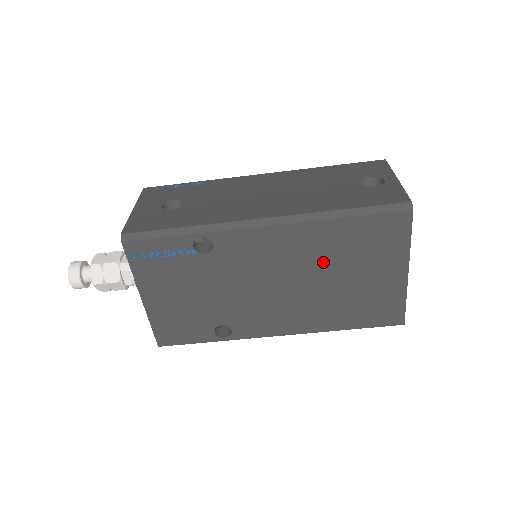
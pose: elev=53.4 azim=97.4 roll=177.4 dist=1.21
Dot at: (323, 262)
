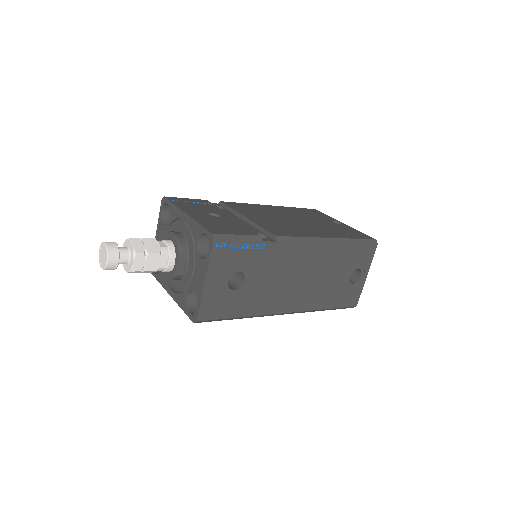
Dot at: occluded
